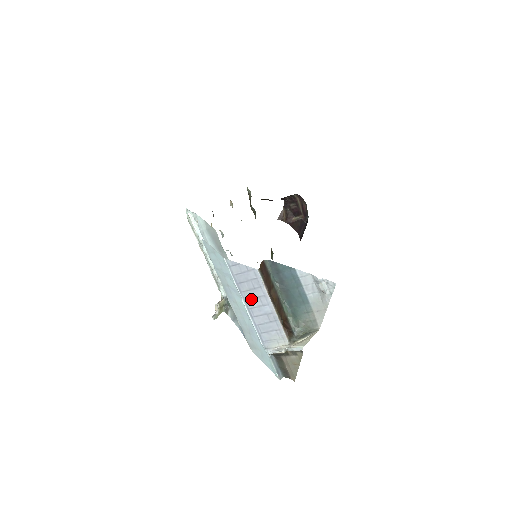
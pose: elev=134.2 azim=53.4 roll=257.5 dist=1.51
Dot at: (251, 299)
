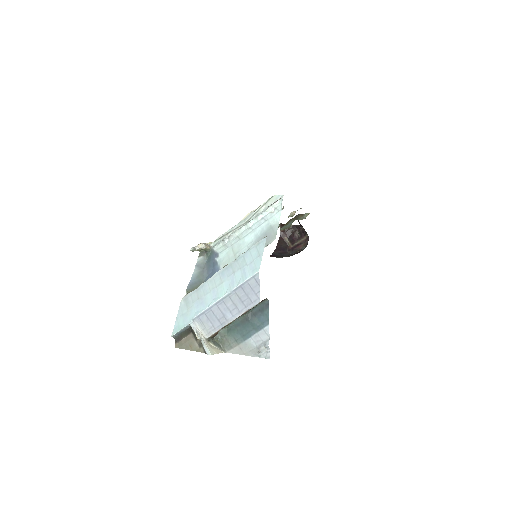
Dot at: (232, 300)
